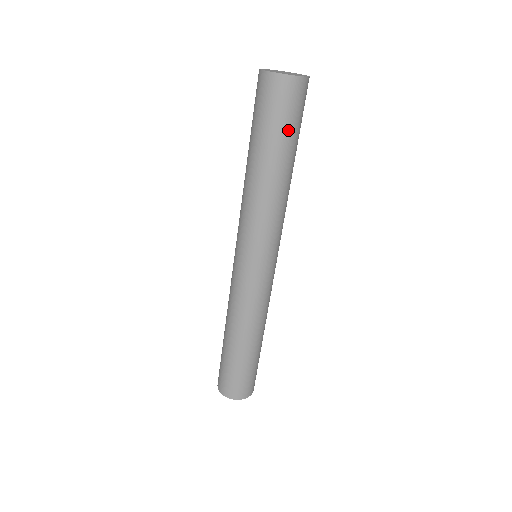
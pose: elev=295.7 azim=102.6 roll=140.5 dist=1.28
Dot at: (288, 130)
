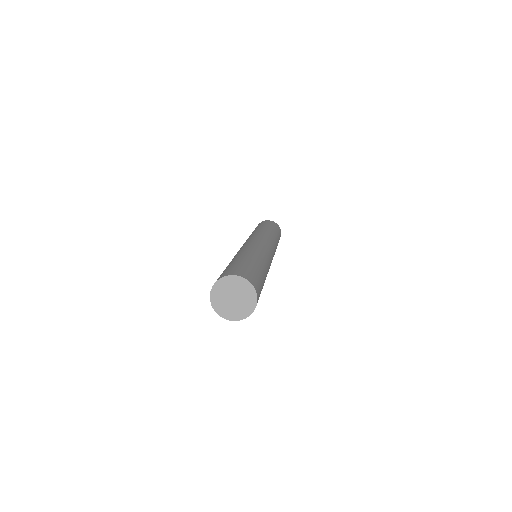
Dot at: occluded
